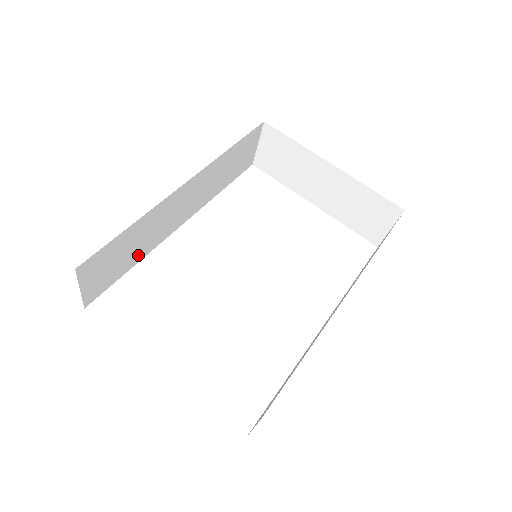
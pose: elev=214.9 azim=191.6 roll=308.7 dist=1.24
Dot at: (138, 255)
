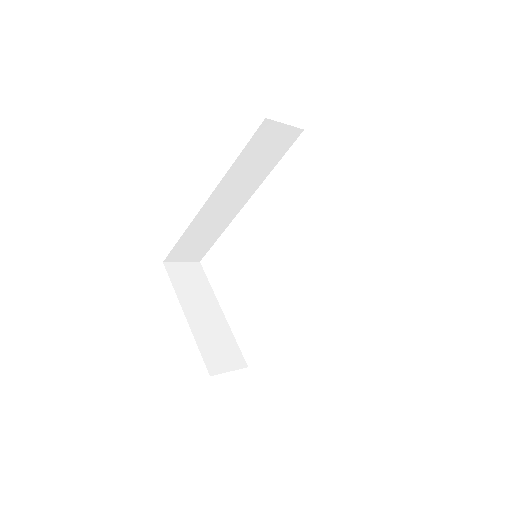
Dot at: (216, 233)
